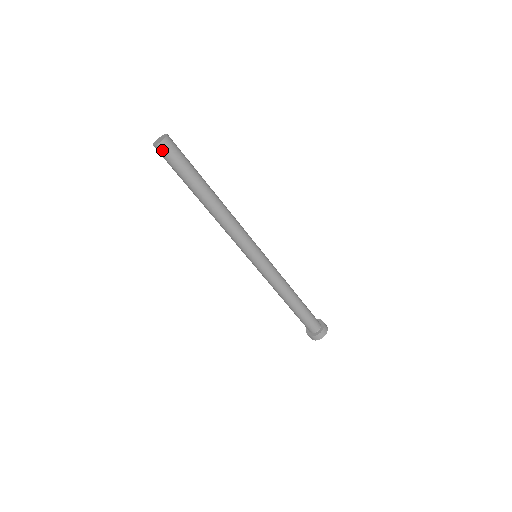
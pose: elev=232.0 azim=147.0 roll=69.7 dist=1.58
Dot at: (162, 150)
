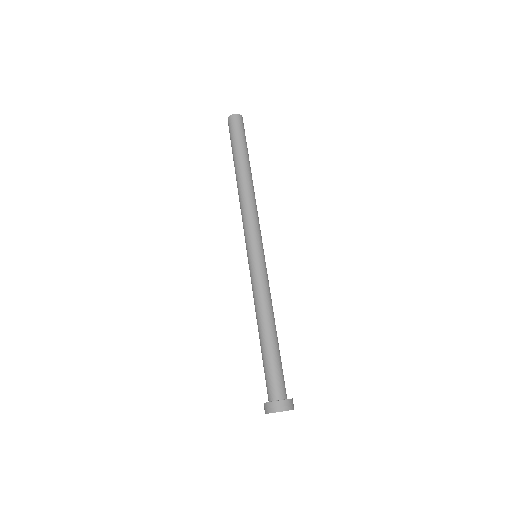
Dot at: (240, 119)
